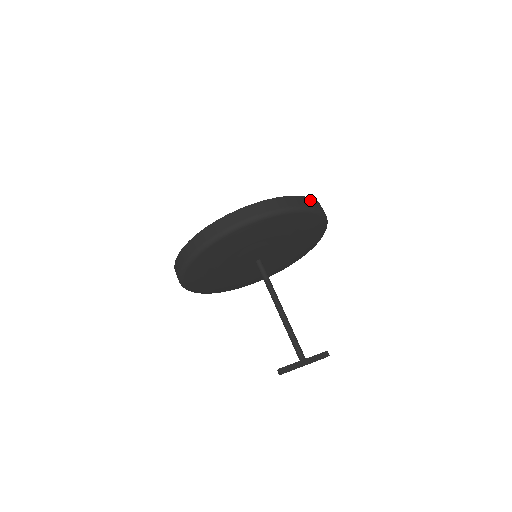
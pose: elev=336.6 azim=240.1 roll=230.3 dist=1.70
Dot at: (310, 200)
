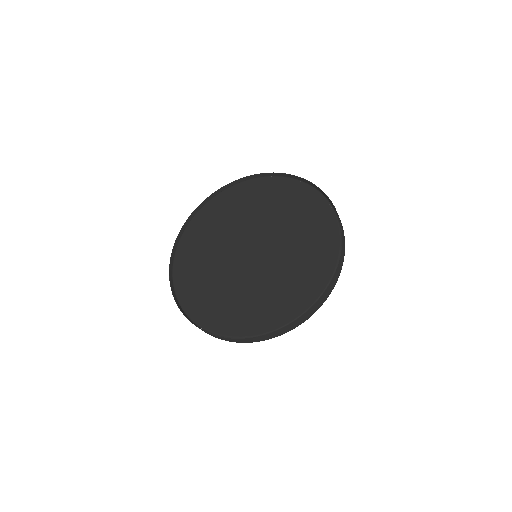
Dot at: (343, 236)
